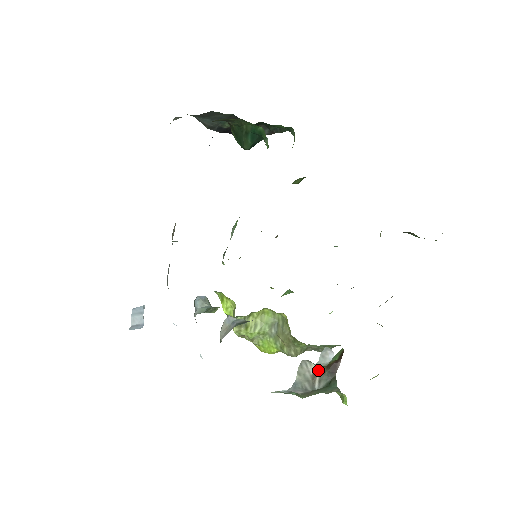
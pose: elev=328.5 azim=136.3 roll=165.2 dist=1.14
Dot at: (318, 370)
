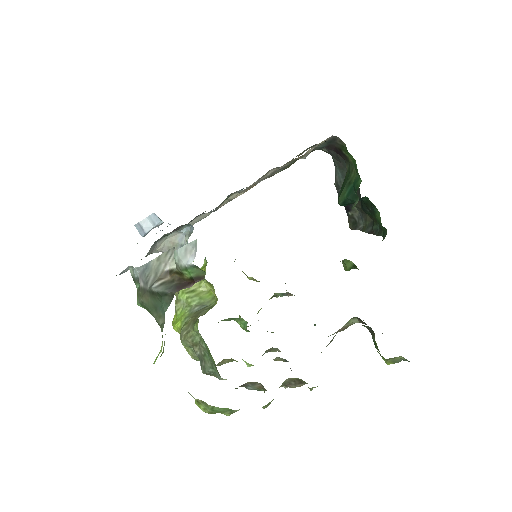
Dot at: (172, 273)
